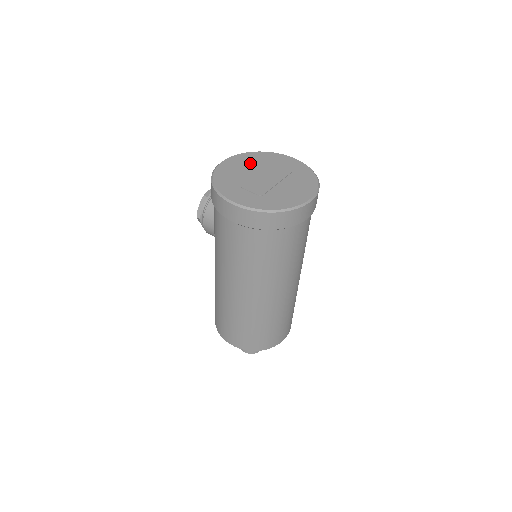
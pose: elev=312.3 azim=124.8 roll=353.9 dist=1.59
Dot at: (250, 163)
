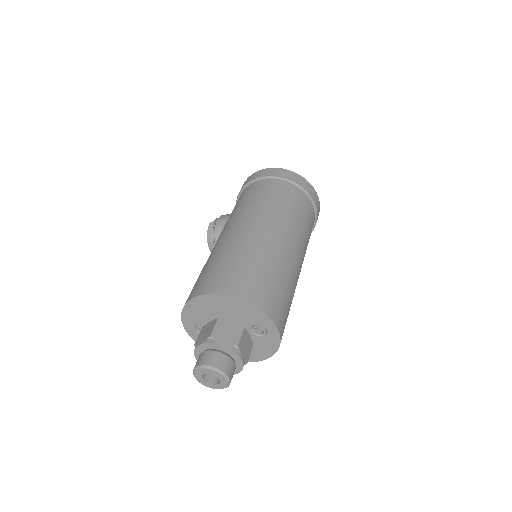
Dot at: occluded
